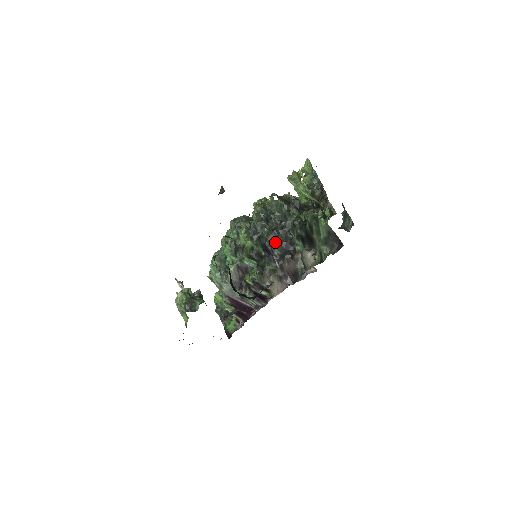
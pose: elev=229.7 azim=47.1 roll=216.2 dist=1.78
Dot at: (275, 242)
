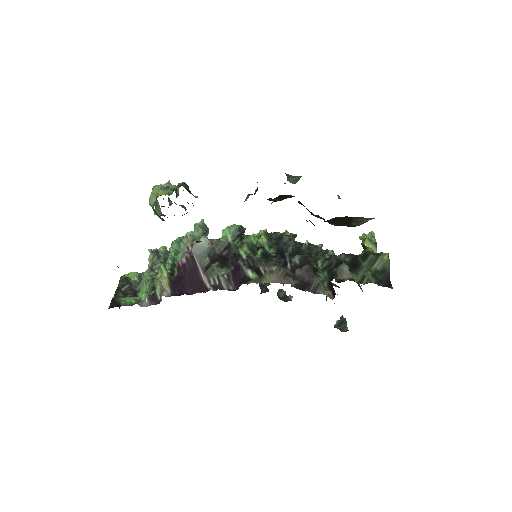
Dot at: (298, 254)
